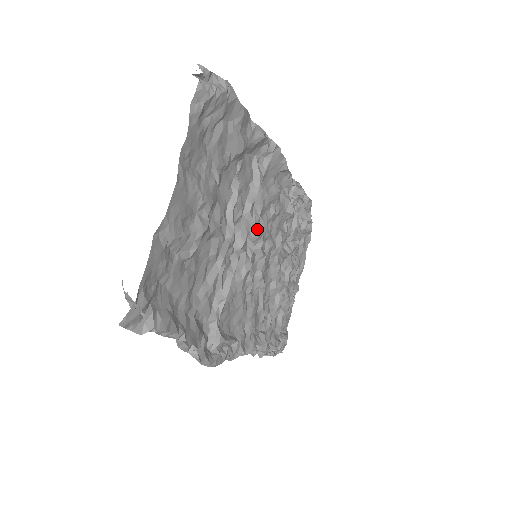
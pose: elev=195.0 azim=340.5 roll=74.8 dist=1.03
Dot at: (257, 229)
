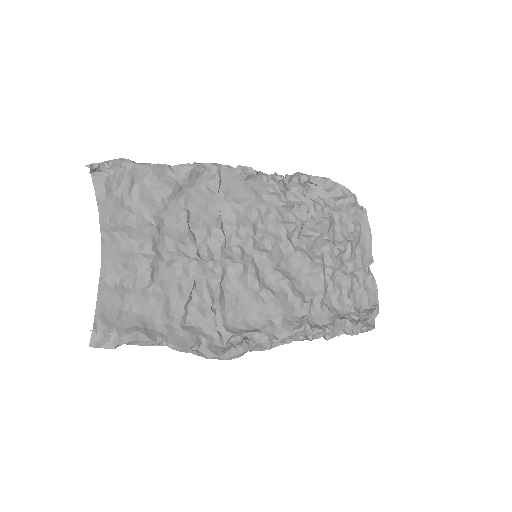
Dot at: (239, 235)
